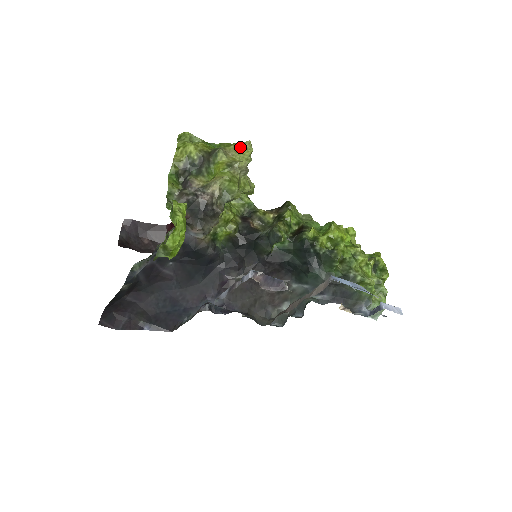
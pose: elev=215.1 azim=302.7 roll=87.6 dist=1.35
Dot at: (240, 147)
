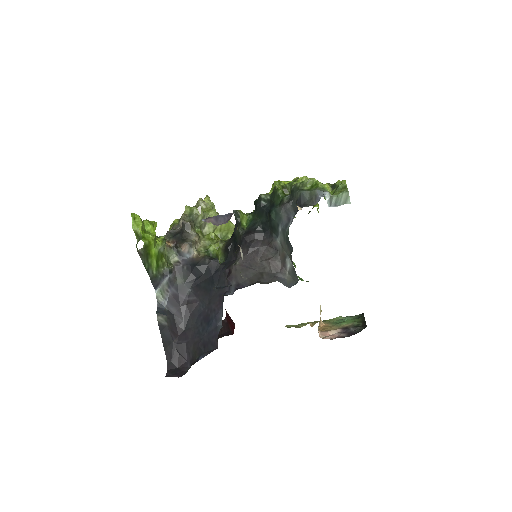
Dot at: occluded
